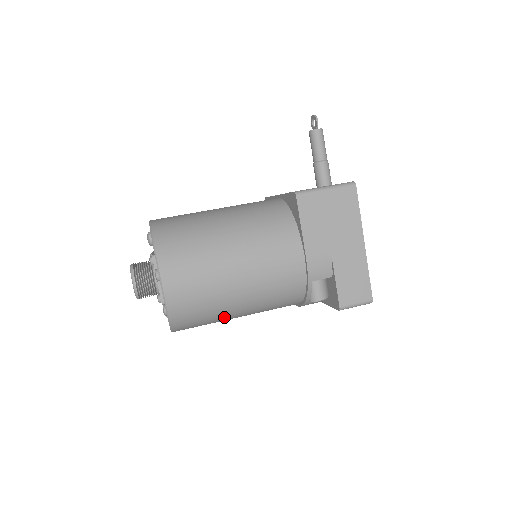
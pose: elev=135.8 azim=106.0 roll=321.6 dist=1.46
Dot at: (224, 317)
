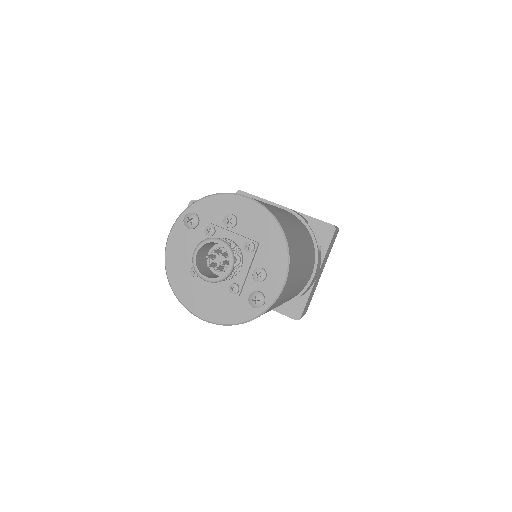
Dot at: (300, 247)
